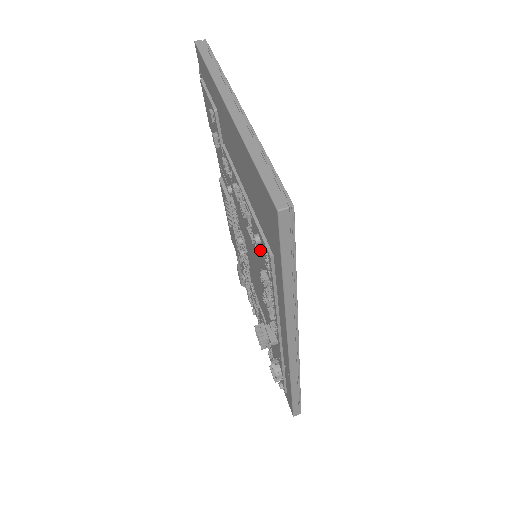
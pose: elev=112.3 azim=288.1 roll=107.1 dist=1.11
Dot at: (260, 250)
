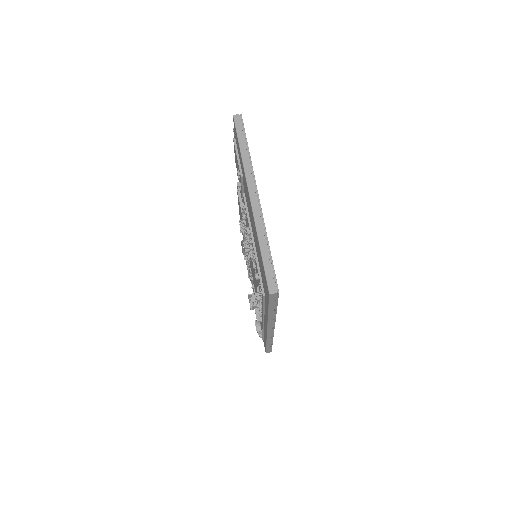
Dot at: occluded
